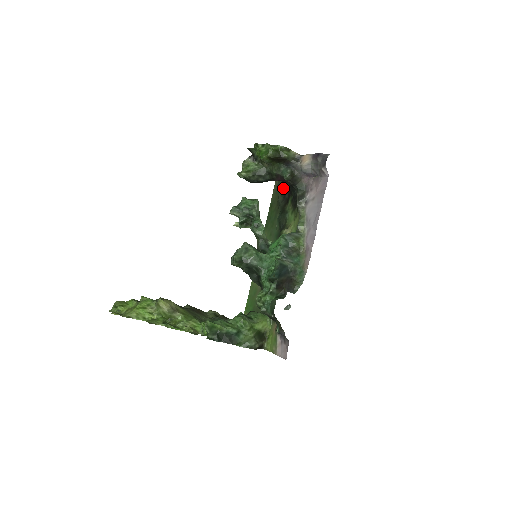
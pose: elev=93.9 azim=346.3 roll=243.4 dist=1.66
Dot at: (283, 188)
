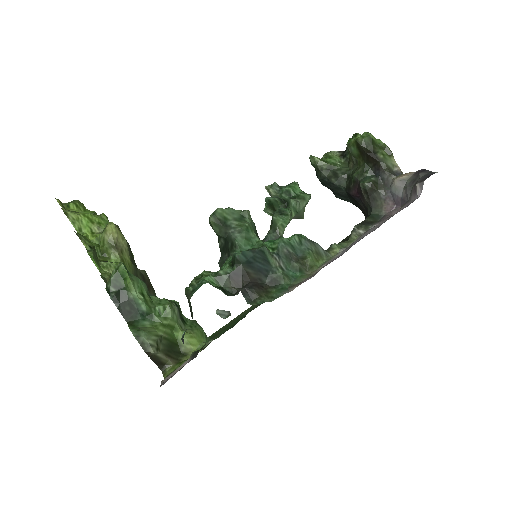
Dot at: occluded
